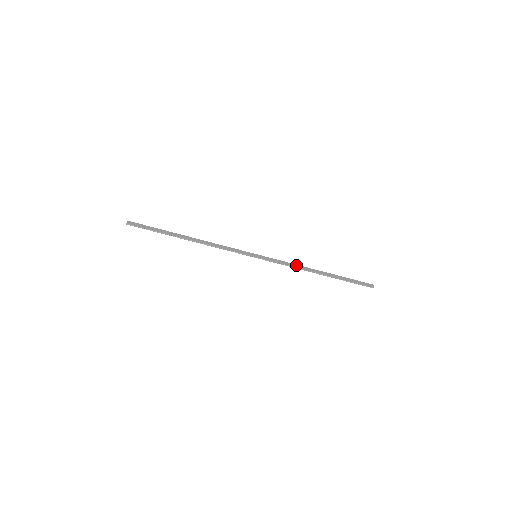
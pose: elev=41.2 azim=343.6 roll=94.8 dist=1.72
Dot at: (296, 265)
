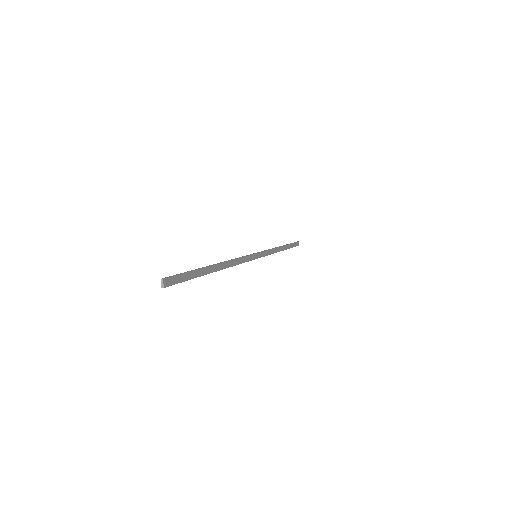
Dot at: (274, 250)
